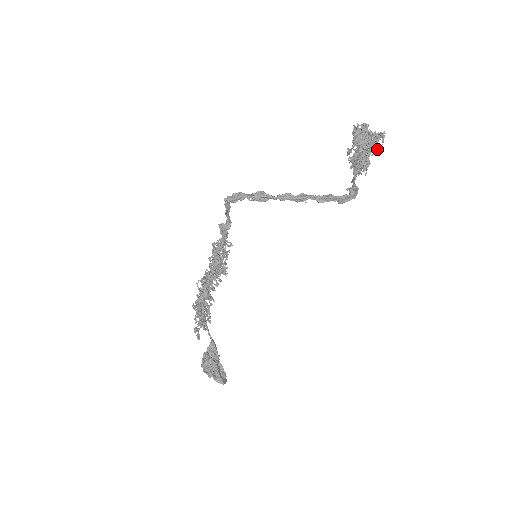
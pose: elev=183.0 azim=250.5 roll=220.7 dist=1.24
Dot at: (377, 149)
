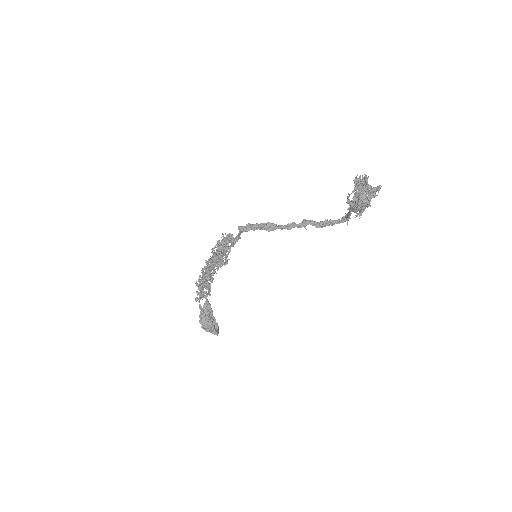
Dot at: occluded
